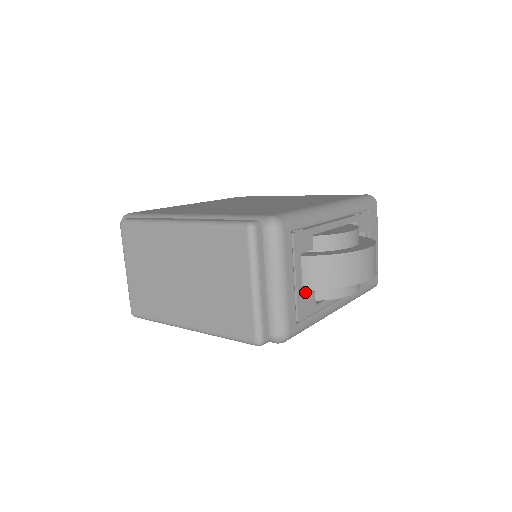
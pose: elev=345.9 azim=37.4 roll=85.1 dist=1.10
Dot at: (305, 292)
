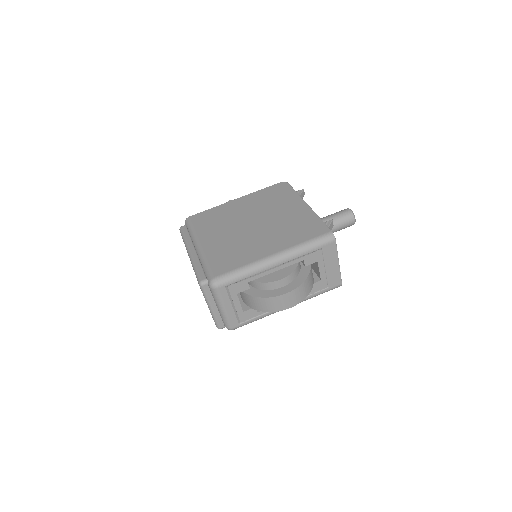
Dot at: occluded
